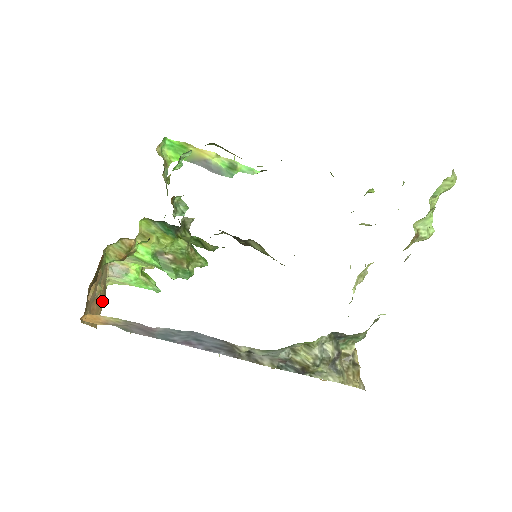
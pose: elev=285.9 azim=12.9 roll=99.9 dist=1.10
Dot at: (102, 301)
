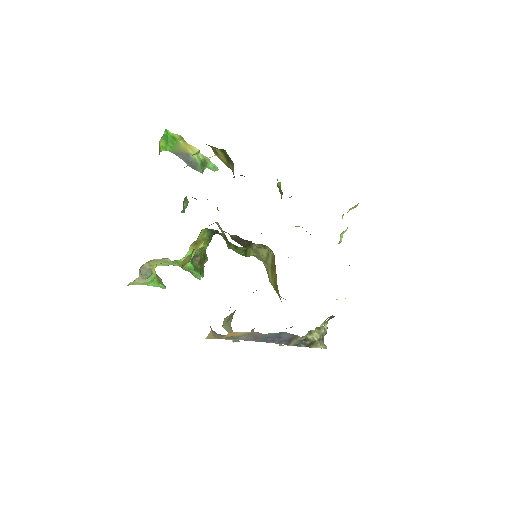
Dot at: occluded
